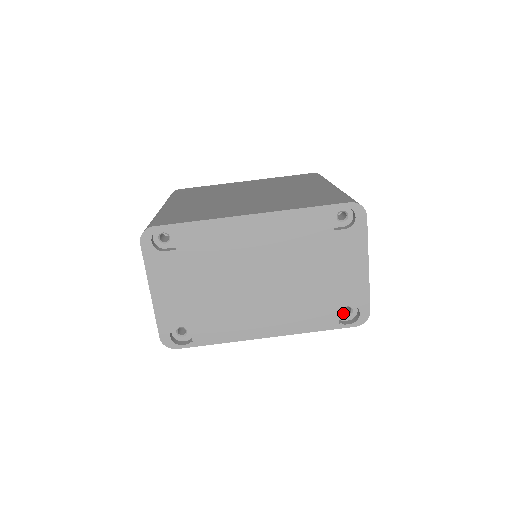
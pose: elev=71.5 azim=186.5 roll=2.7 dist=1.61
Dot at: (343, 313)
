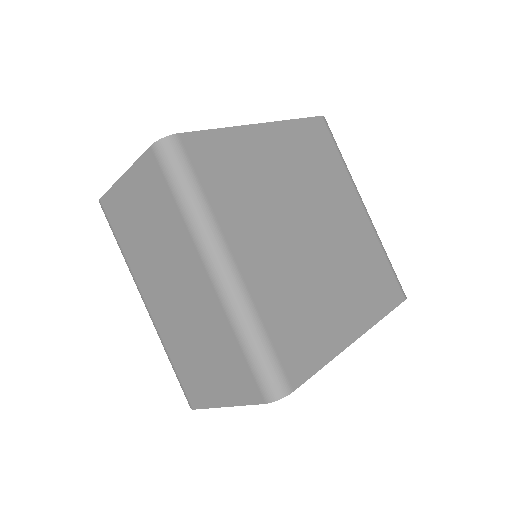
Dot at: occluded
